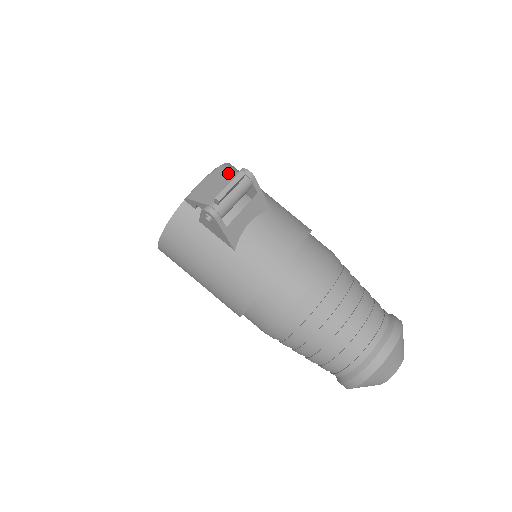
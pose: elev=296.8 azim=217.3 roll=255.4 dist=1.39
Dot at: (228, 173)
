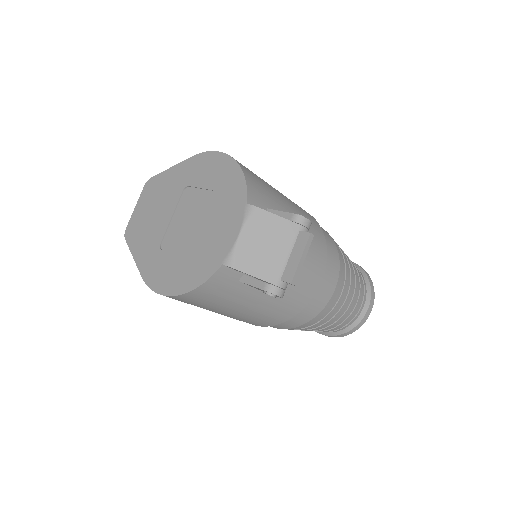
Dot at: (280, 223)
